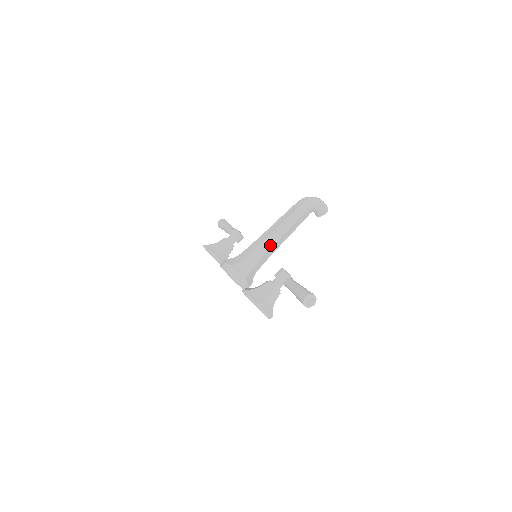
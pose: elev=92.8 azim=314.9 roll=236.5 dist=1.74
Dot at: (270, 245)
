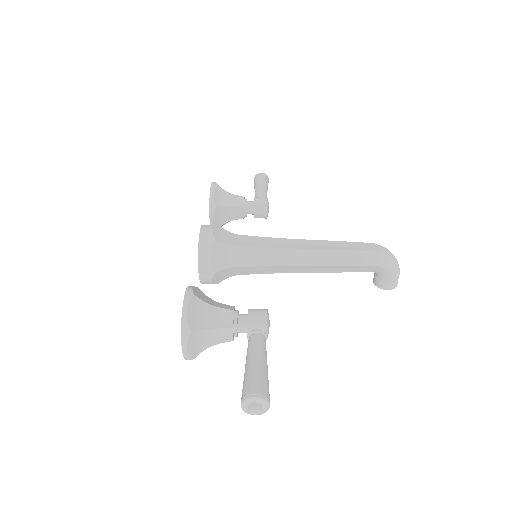
Dot at: (285, 261)
